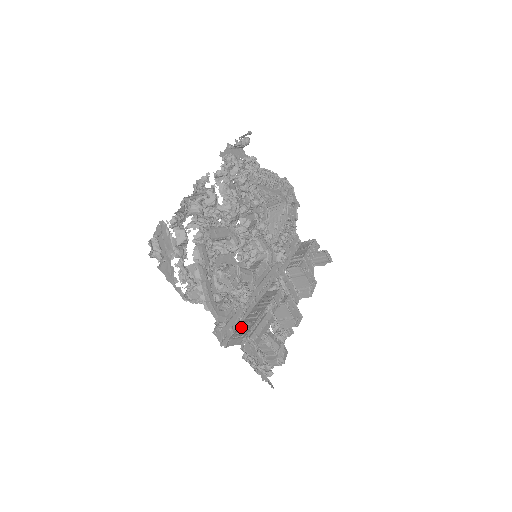
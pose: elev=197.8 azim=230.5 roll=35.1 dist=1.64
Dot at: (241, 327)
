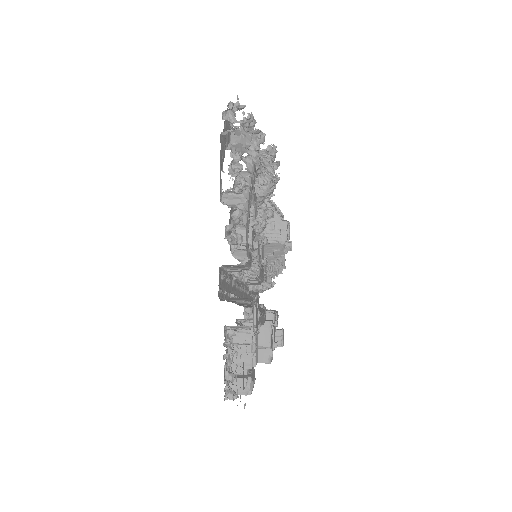
Dot at: (235, 301)
